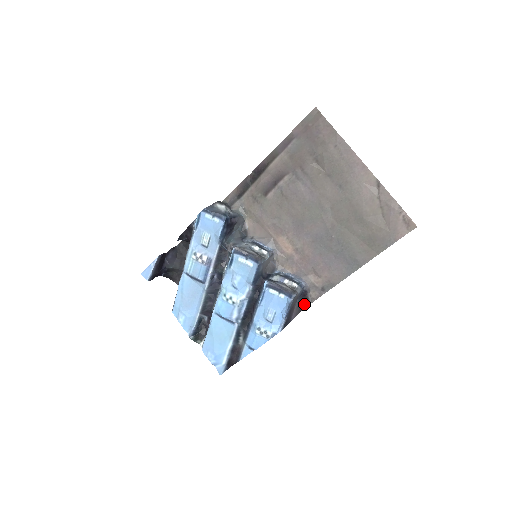
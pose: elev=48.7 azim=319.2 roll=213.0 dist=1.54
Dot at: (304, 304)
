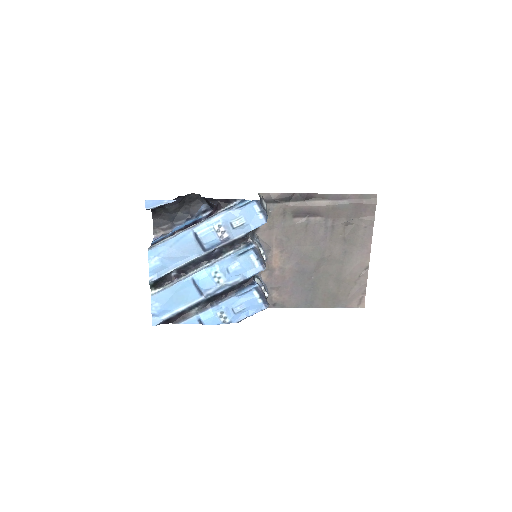
Dot at: occluded
